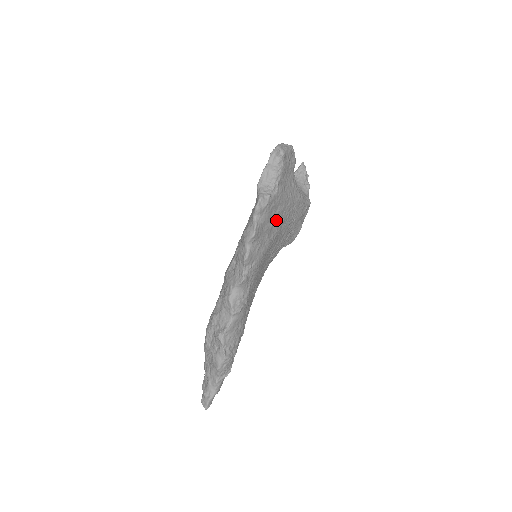
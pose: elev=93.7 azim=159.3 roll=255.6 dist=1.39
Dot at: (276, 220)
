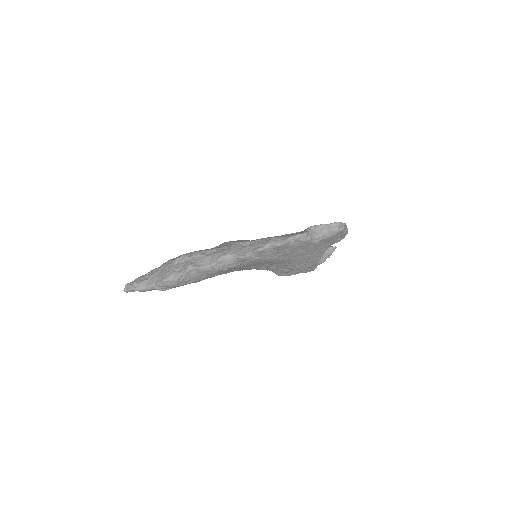
Dot at: (294, 254)
